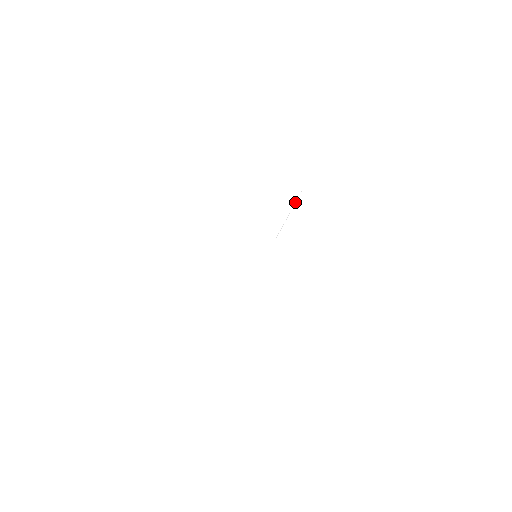
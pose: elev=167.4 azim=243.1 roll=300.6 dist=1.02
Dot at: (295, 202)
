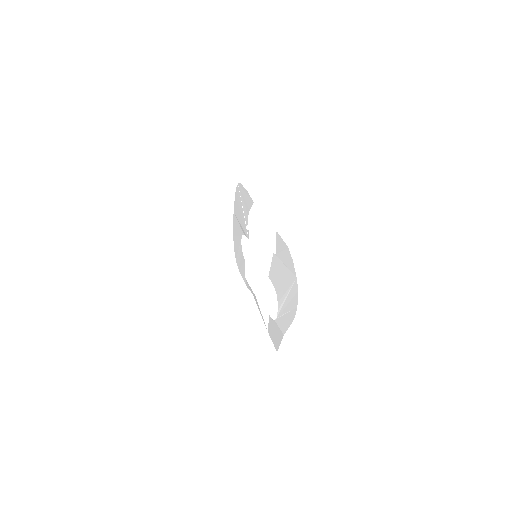
Dot at: (241, 203)
